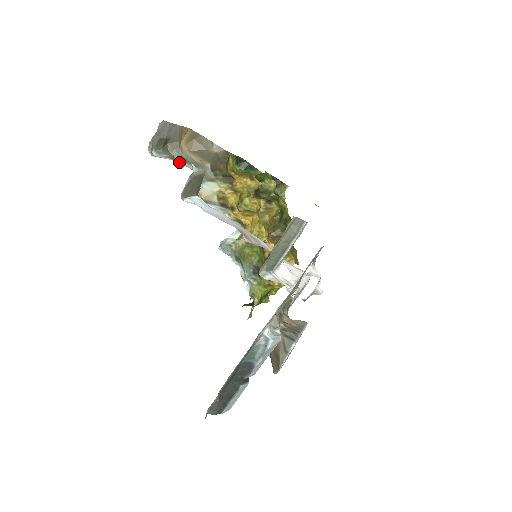
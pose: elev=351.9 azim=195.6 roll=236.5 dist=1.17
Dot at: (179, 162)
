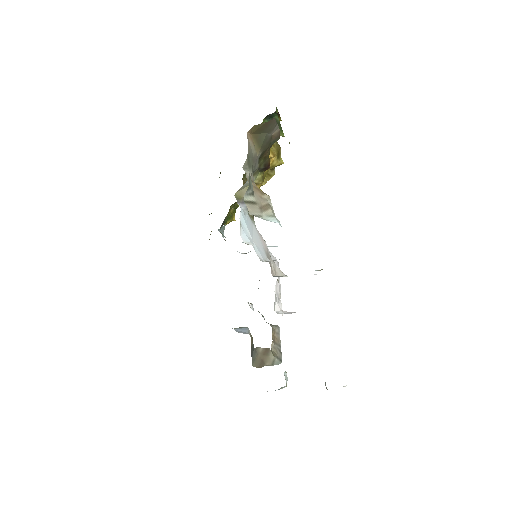
Dot at: (247, 174)
